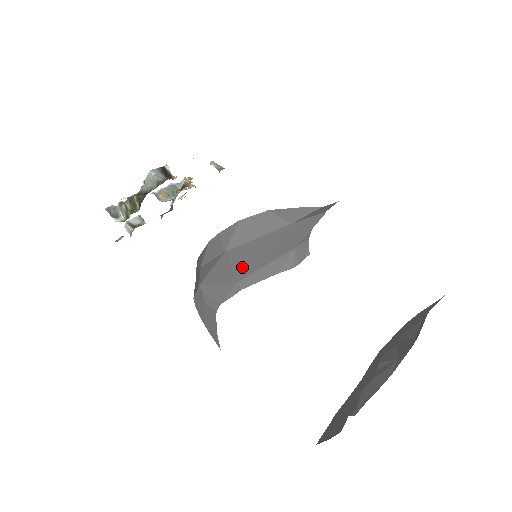
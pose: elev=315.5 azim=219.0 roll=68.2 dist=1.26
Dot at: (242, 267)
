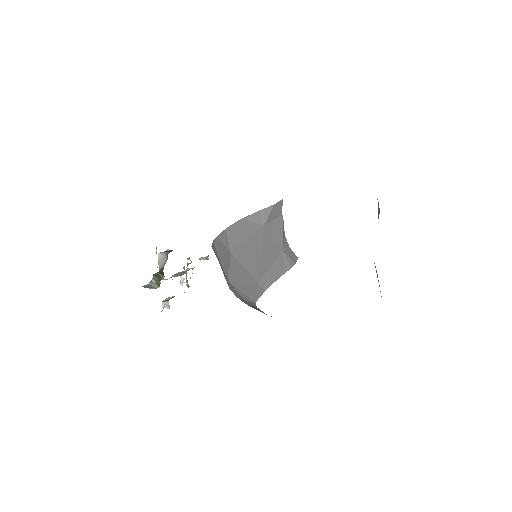
Dot at: (252, 268)
